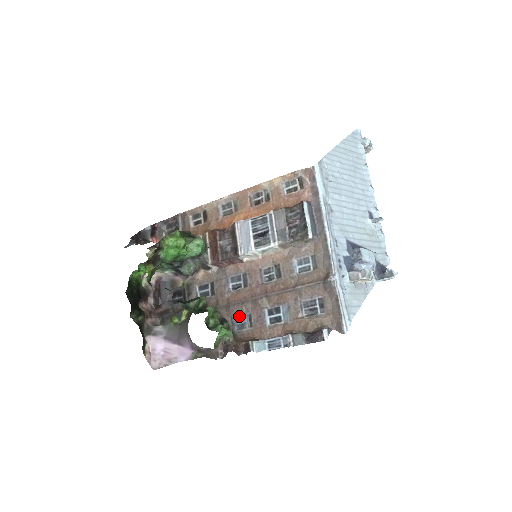
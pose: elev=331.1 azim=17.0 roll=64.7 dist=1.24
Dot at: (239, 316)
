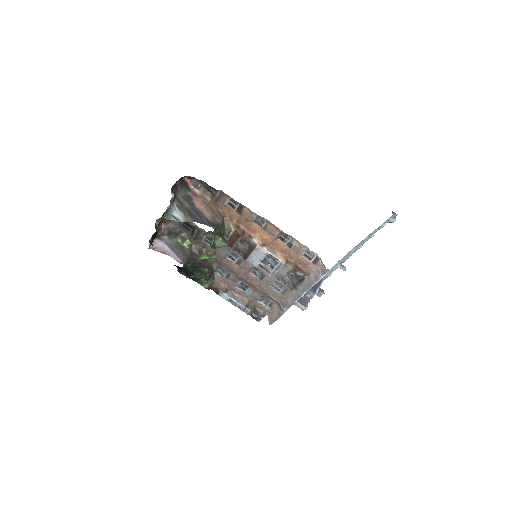
Dot at: (223, 269)
